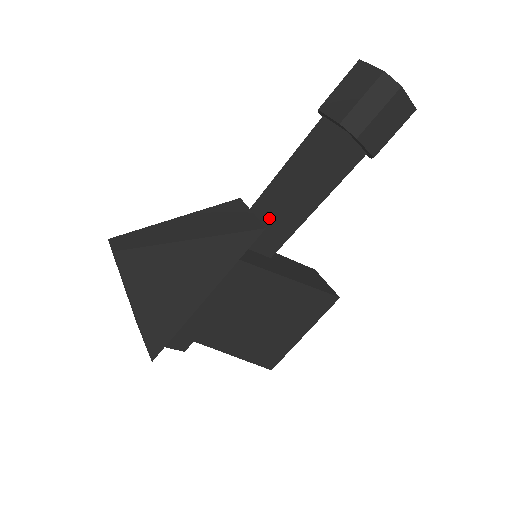
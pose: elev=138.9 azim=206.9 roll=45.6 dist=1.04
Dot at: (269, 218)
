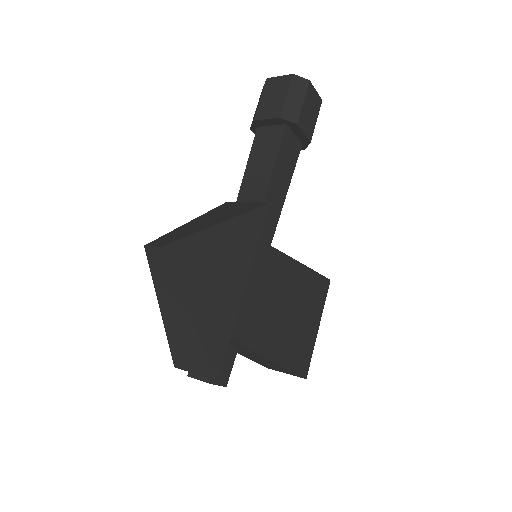
Dot at: occluded
